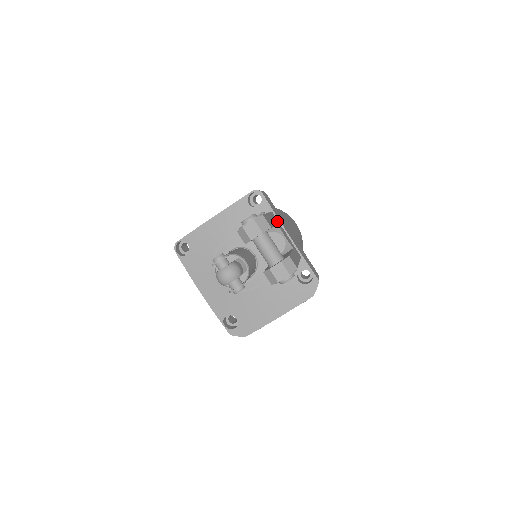
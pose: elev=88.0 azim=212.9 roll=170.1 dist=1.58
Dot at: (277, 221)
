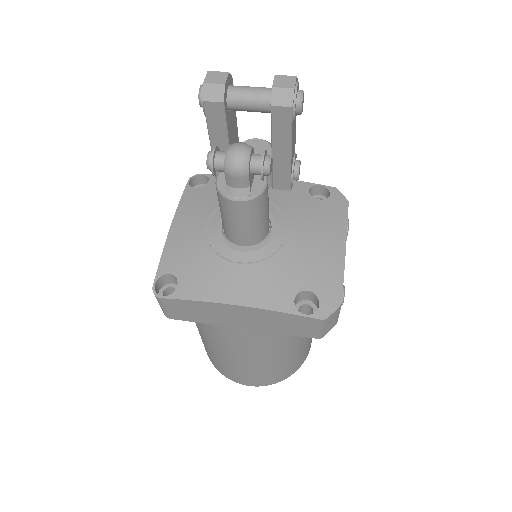
Dot at: occluded
